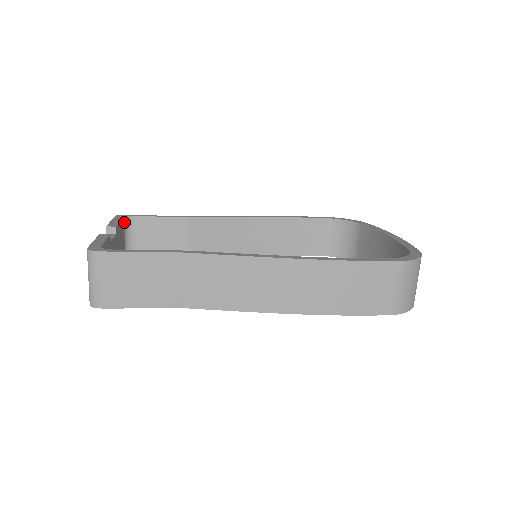
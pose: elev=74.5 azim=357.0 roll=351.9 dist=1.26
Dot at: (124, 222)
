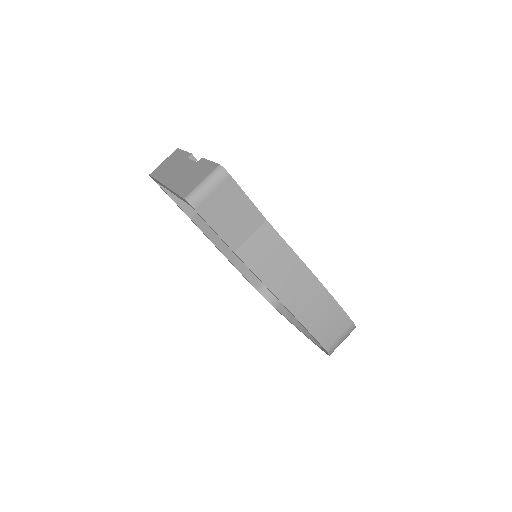
Dot at: occluded
